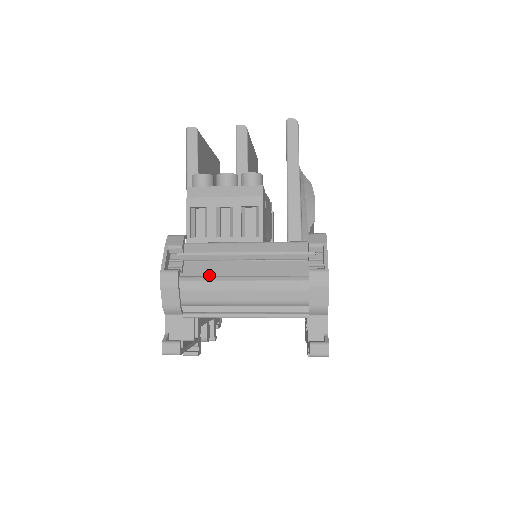
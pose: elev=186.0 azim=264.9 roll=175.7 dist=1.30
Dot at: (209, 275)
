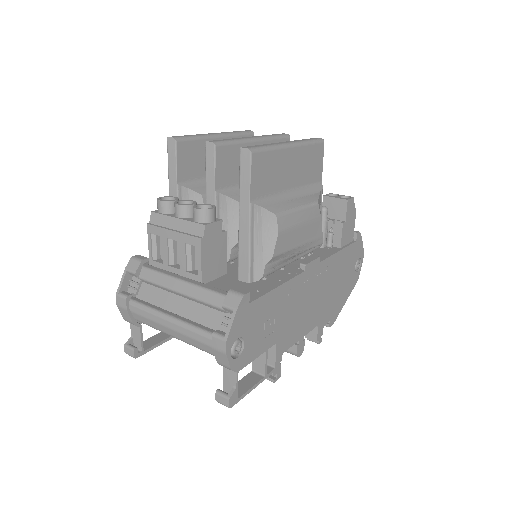
Dot at: (157, 301)
